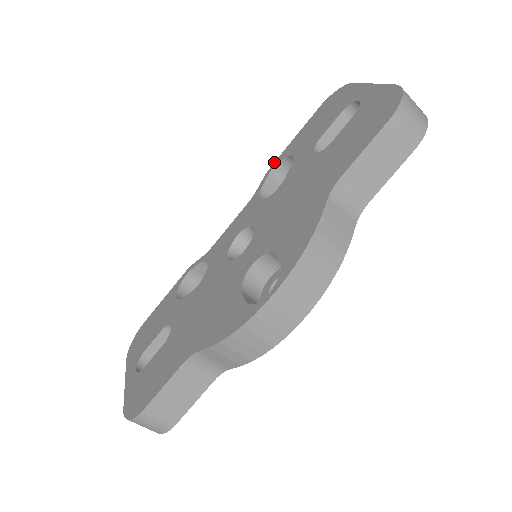
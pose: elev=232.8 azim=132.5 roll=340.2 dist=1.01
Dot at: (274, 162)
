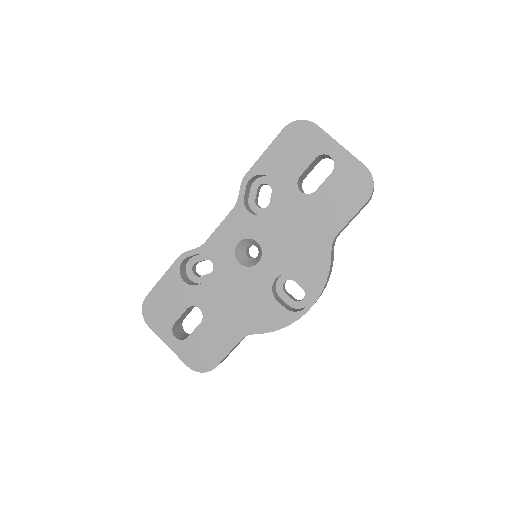
Dot at: (247, 172)
